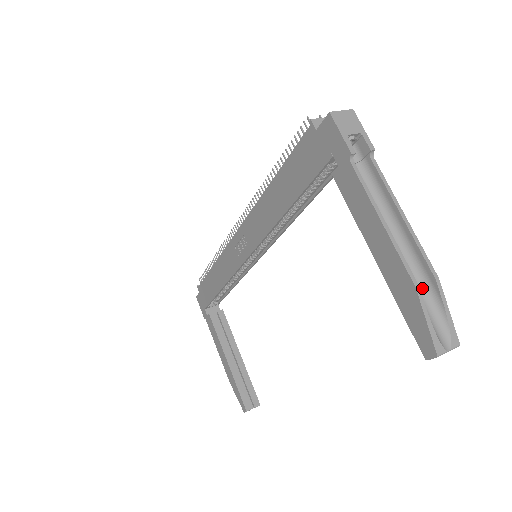
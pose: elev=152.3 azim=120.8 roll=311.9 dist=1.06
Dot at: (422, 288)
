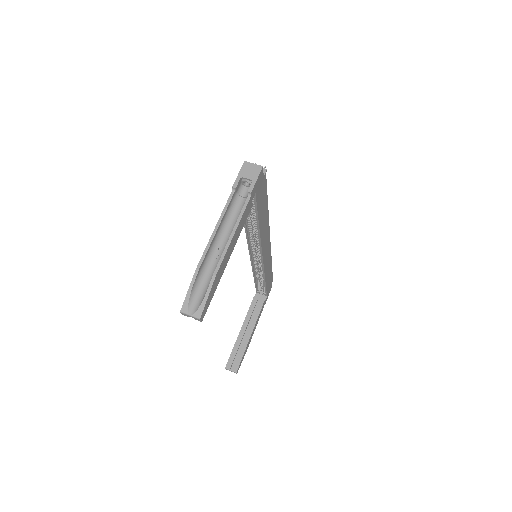
Dot at: (210, 278)
